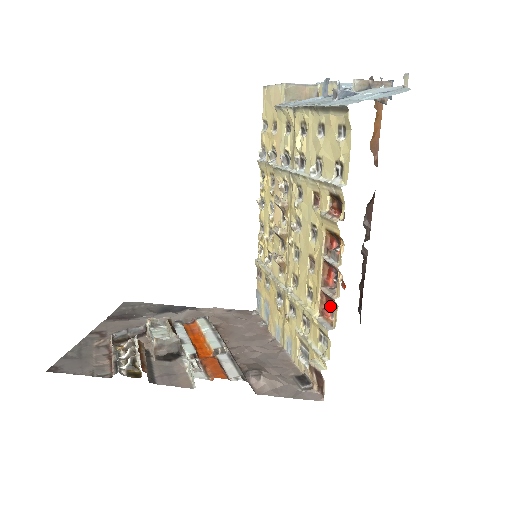
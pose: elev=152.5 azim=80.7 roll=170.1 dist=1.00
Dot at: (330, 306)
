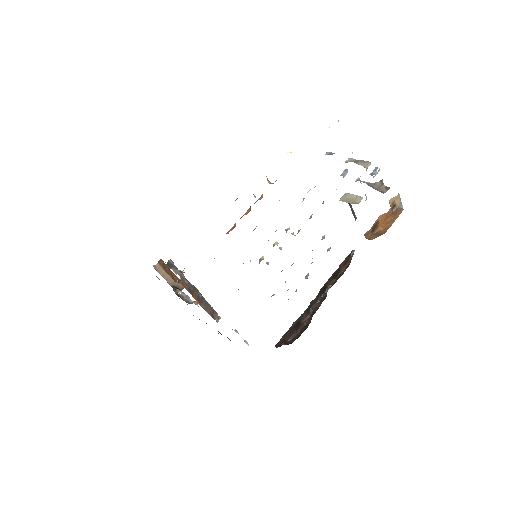
Dot at: (232, 228)
